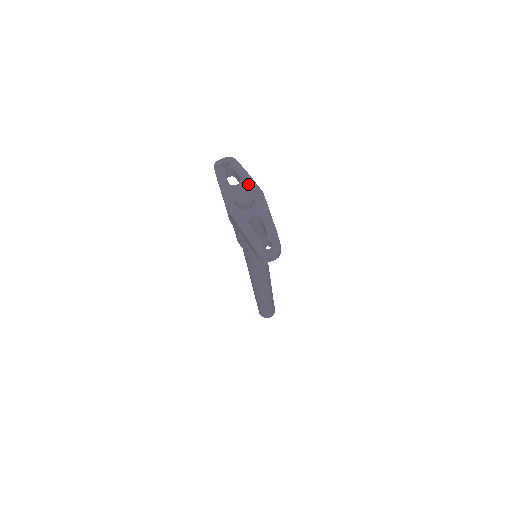
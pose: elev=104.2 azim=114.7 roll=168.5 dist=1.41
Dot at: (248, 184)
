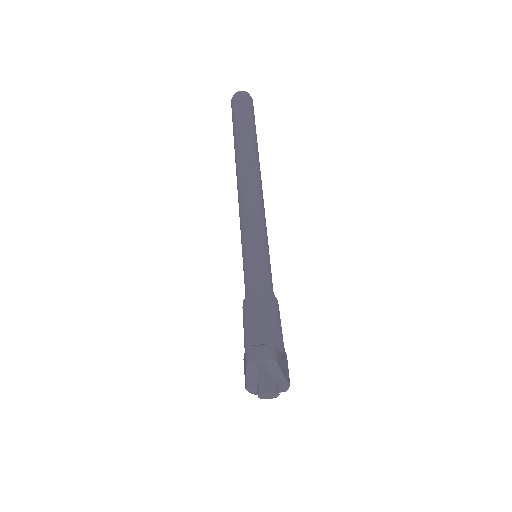
Dot at: occluded
